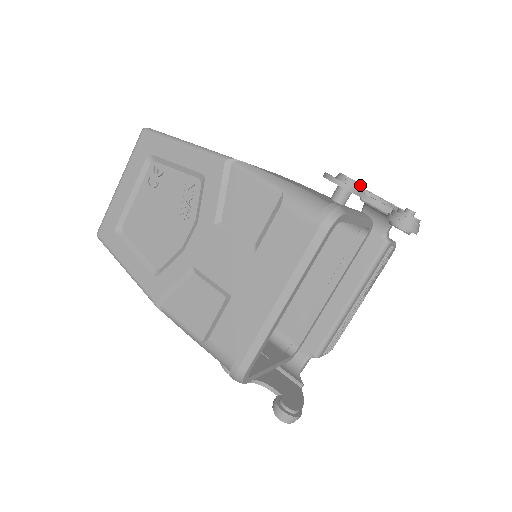
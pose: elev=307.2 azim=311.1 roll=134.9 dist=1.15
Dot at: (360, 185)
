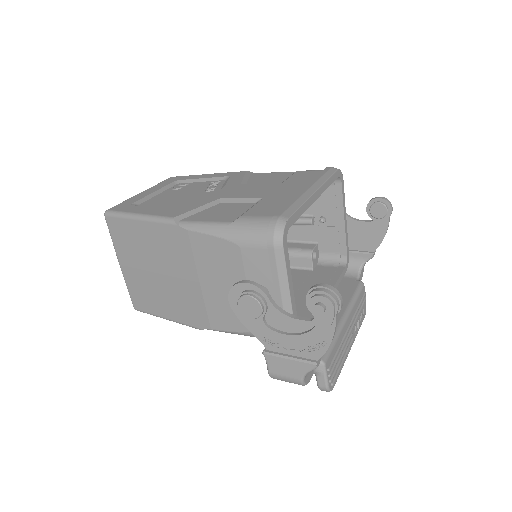
Dot at: occluded
